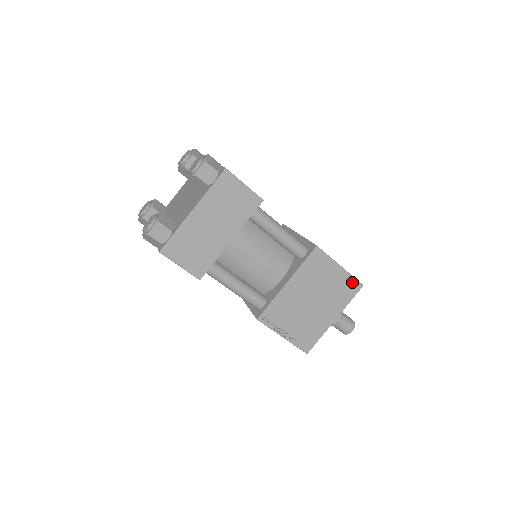
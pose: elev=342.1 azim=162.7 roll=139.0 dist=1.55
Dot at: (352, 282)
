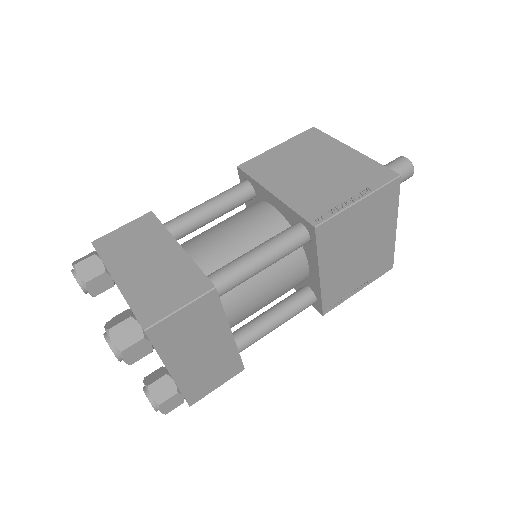
Dot at: (385, 191)
